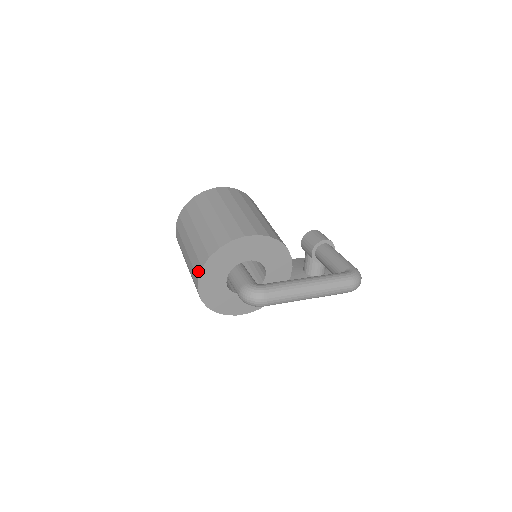
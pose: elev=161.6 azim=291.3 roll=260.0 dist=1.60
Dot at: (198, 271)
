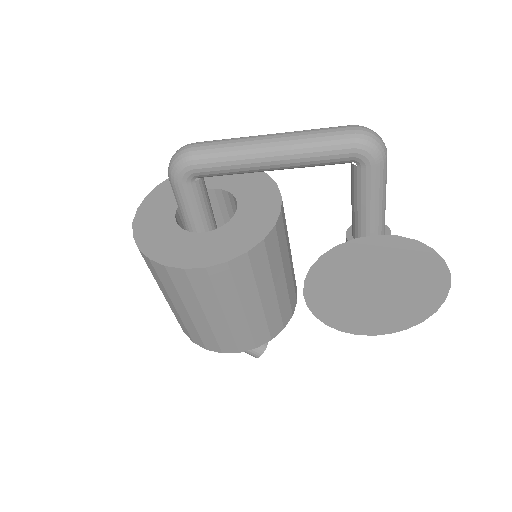
Dot at: occluded
